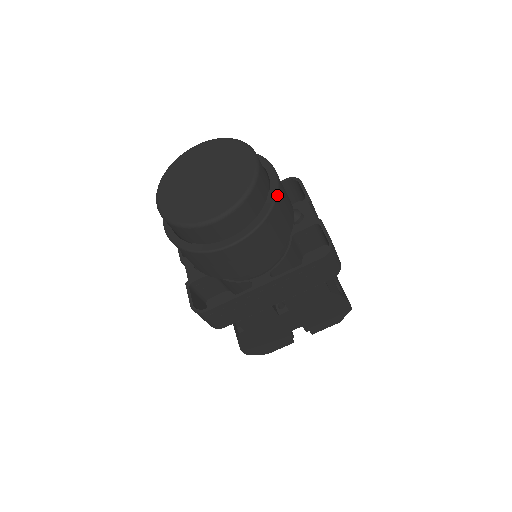
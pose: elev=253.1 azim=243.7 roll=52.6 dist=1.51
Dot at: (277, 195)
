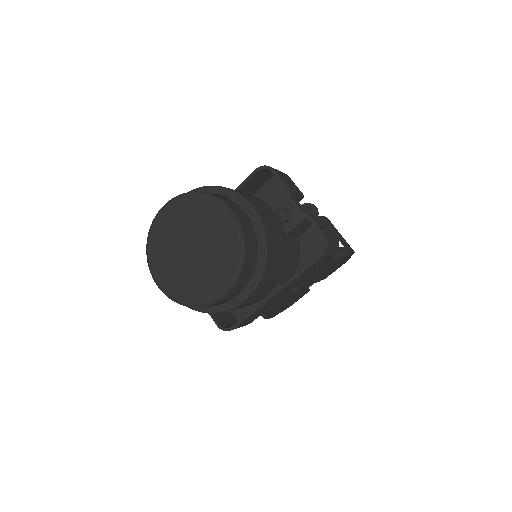
Dot at: (266, 239)
